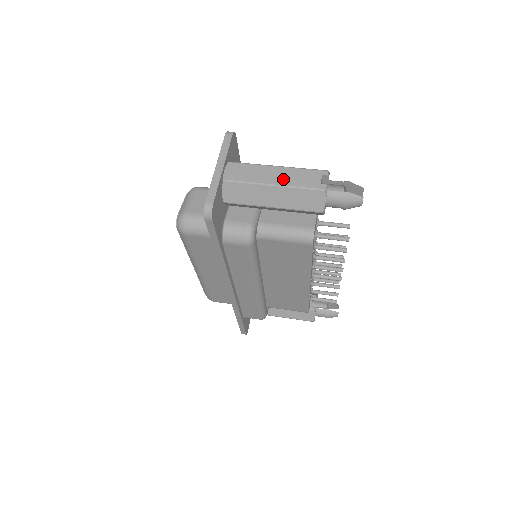
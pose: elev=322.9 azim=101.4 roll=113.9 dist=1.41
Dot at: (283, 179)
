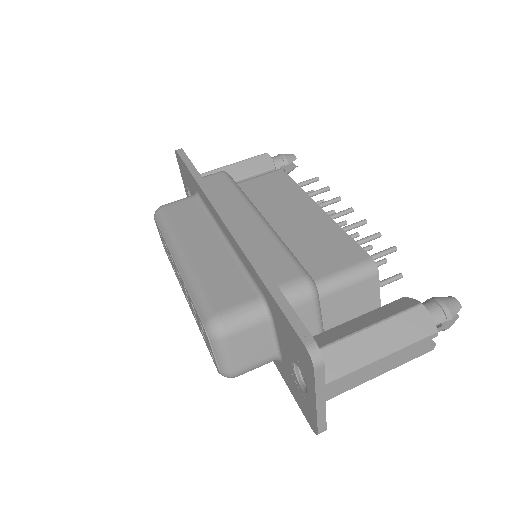
Dot at: (391, 365)
